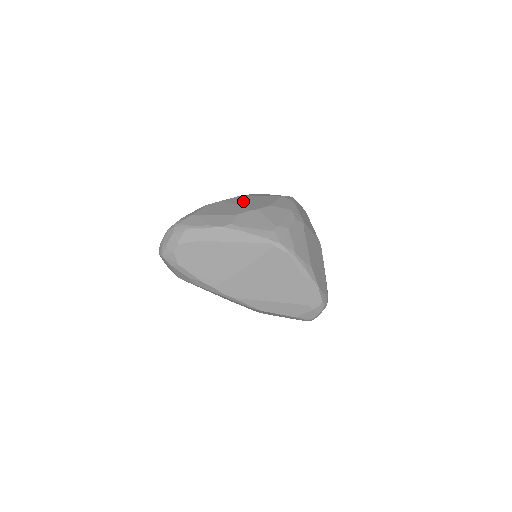
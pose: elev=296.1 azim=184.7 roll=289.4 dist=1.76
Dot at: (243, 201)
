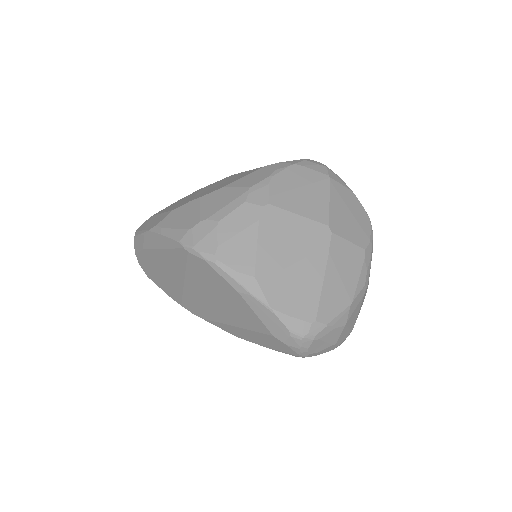
Dot at: (214, 185)
